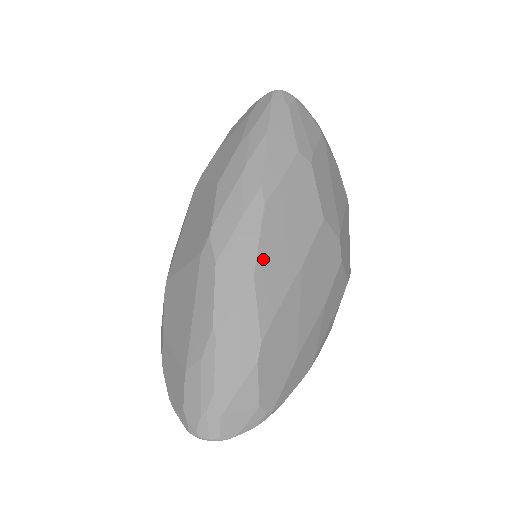
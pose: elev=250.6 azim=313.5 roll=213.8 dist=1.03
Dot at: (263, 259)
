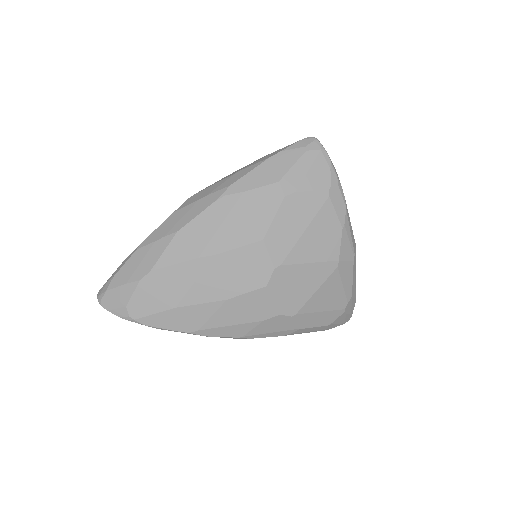
Dot at: (192, 227)
